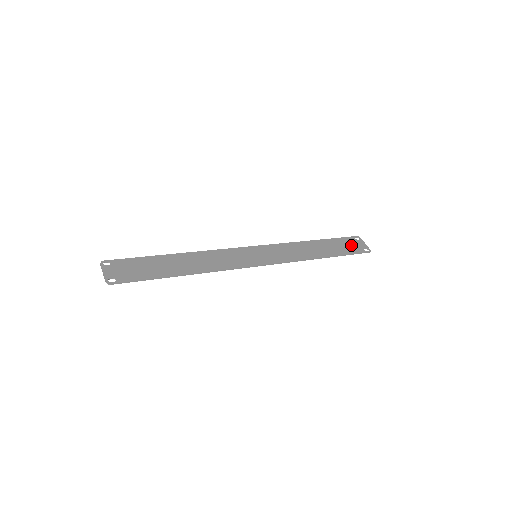
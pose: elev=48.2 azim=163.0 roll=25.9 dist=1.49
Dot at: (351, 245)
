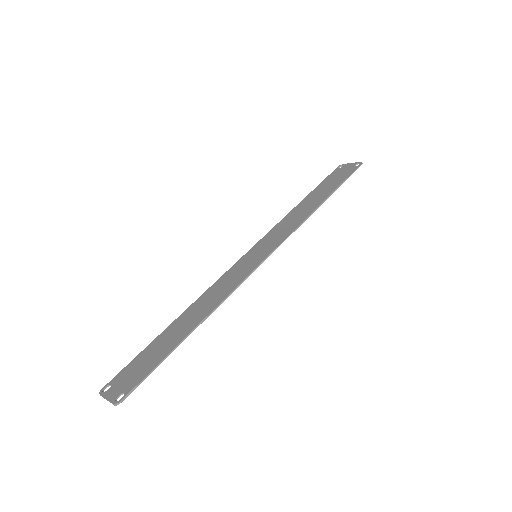
Dot at: (339, 175)
